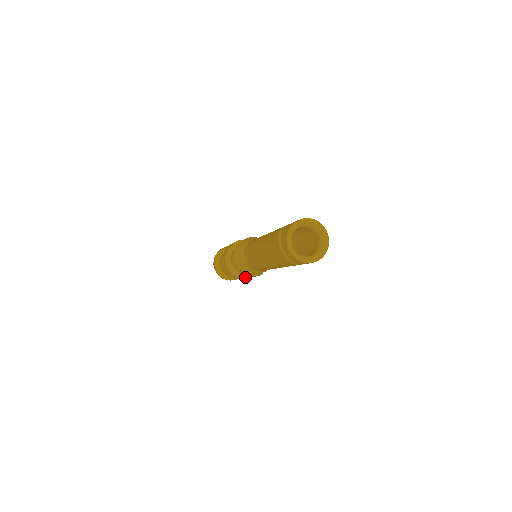
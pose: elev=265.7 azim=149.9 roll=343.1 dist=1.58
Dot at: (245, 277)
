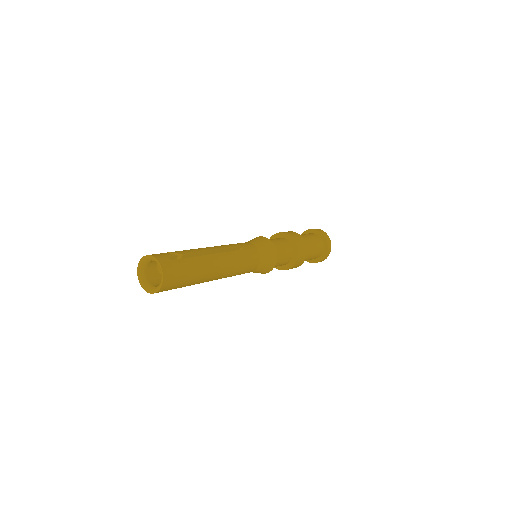
Dot at: occluded
